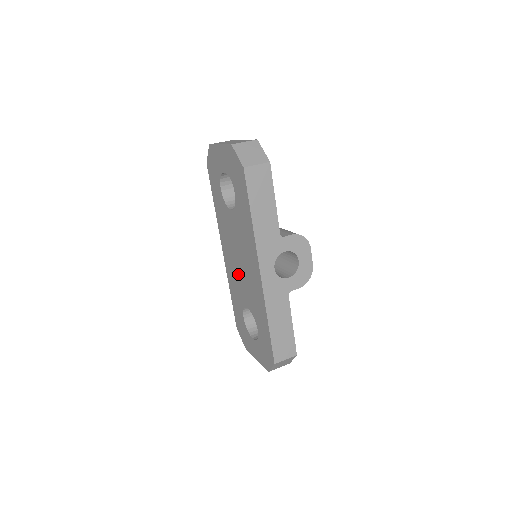
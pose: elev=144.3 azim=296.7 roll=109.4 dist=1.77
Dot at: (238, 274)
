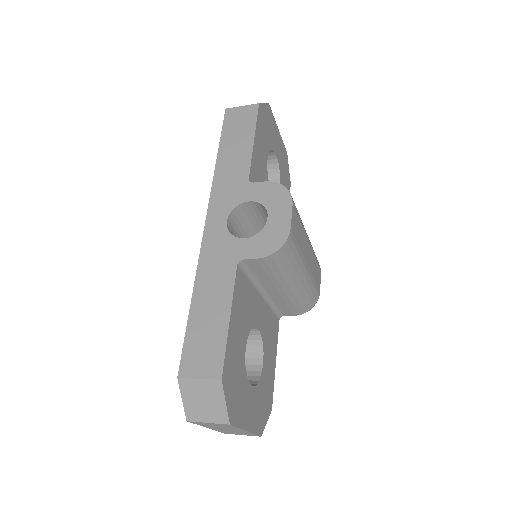
Dot at: occluded
